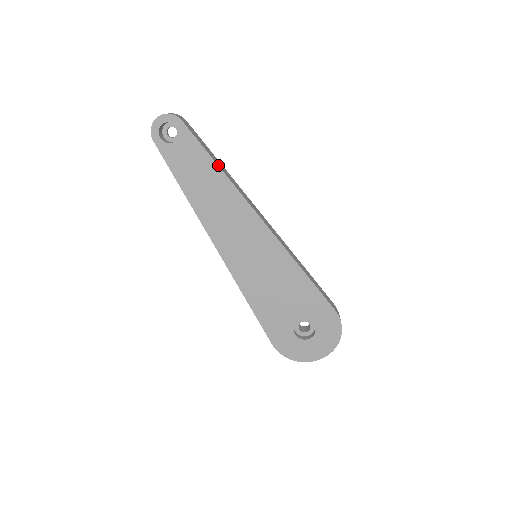
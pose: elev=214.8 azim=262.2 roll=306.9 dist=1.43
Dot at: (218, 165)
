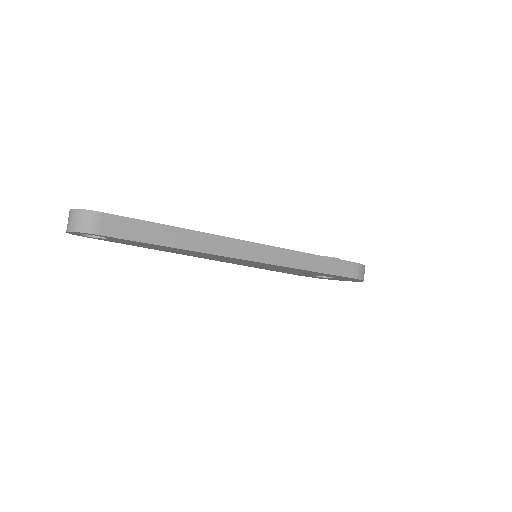
Dot at: (171, 247)
